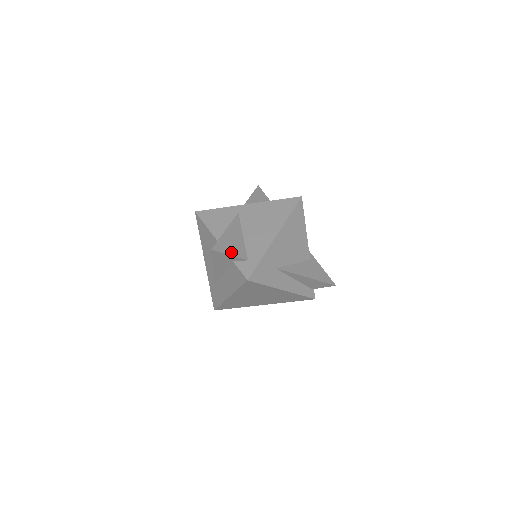
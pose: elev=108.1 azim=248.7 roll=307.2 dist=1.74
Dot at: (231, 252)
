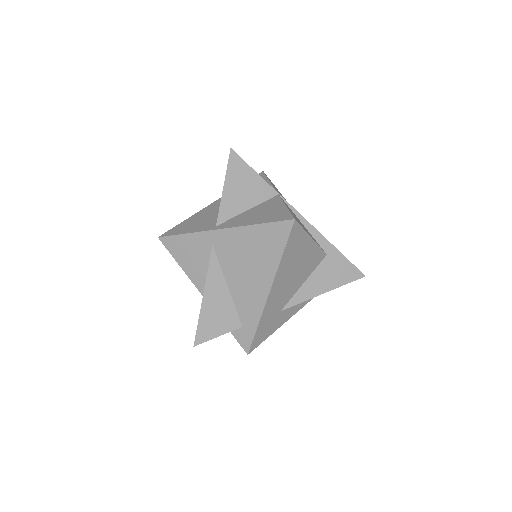
Dot at: (218, 330)
